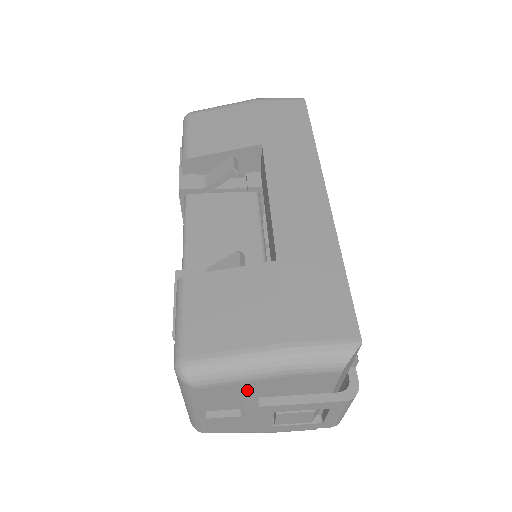
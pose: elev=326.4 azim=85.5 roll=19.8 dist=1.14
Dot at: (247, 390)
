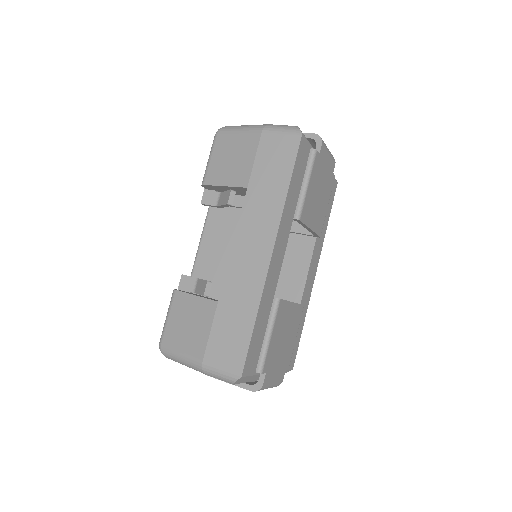
Dot at: occluded
